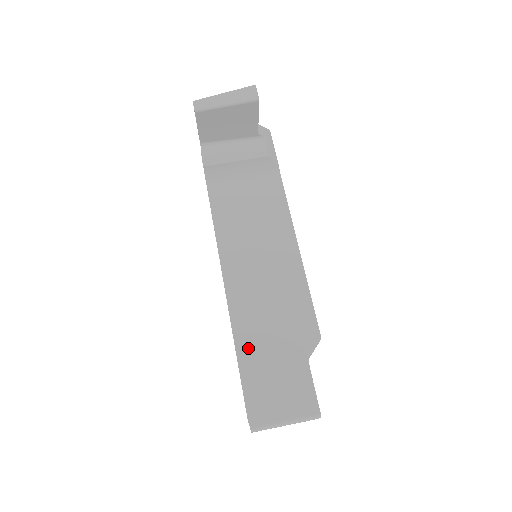
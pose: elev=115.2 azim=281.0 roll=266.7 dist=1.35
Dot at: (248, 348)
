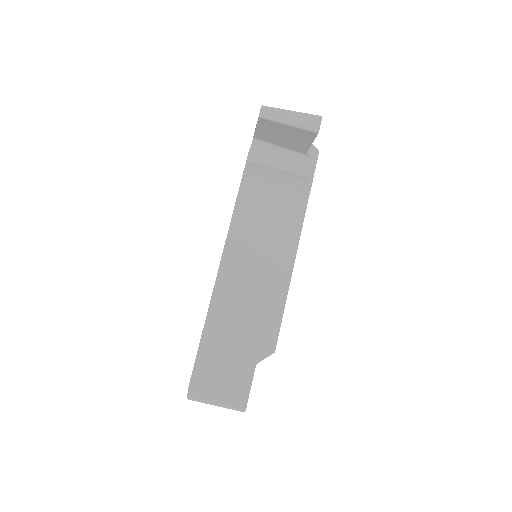
Dot at: (214, 333)
